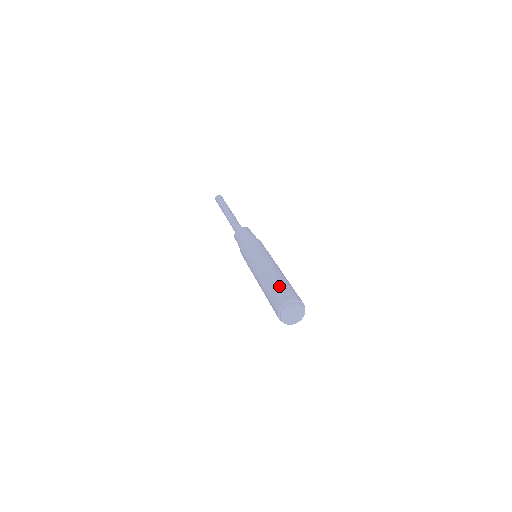
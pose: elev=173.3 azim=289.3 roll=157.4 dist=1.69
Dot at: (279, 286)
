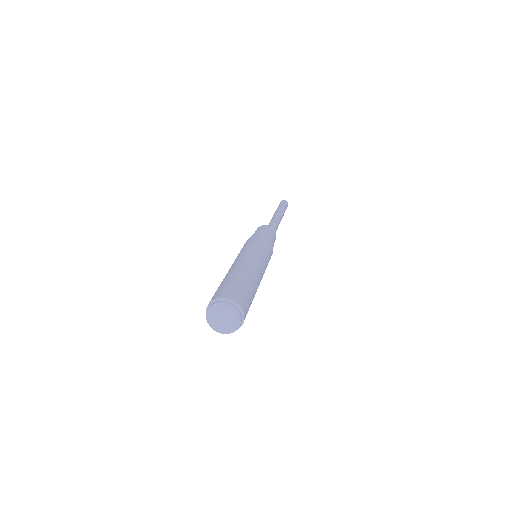
Dot at: (224, 283)
